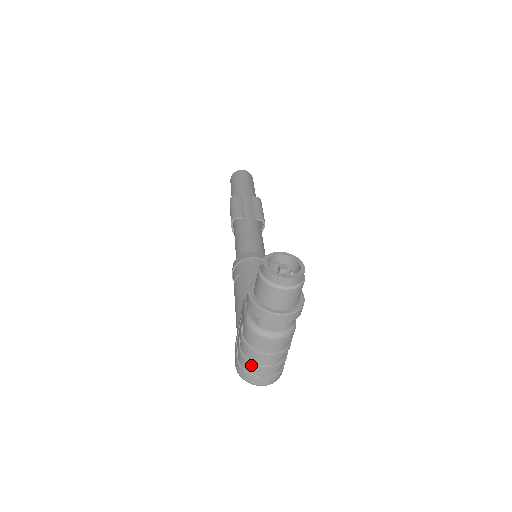
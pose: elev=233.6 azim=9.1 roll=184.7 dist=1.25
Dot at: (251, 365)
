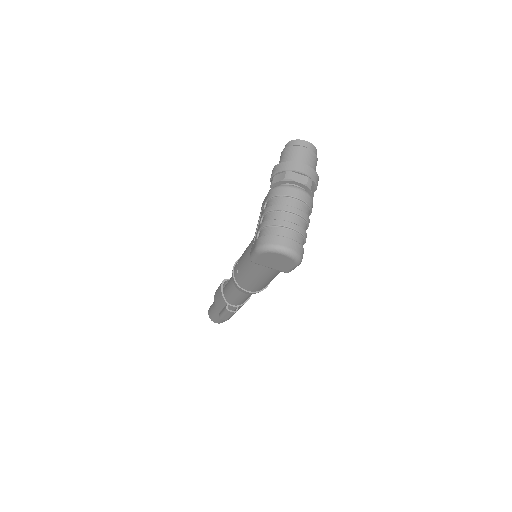
Dot at: (276, 222)
